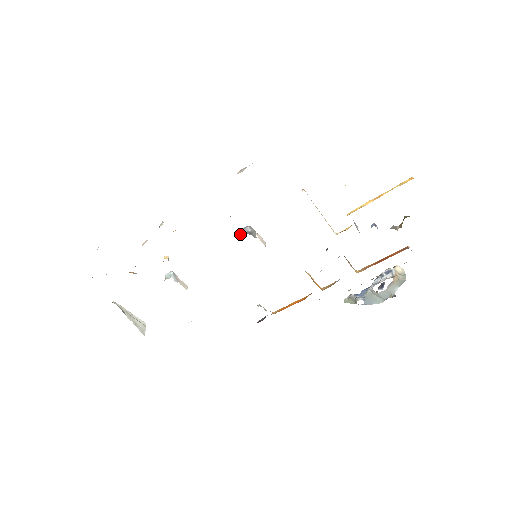
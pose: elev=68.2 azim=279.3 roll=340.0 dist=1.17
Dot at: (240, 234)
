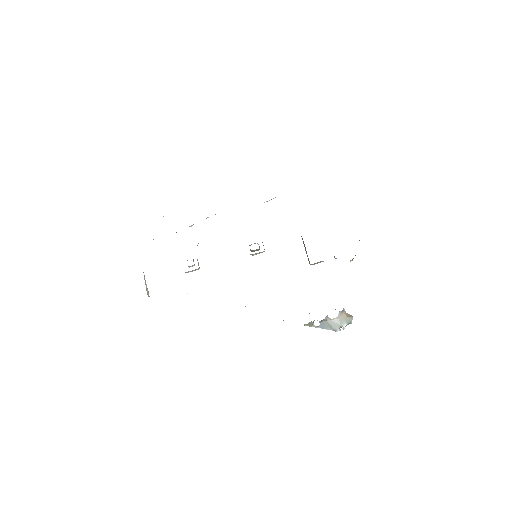
Dot at: (250, 245)
